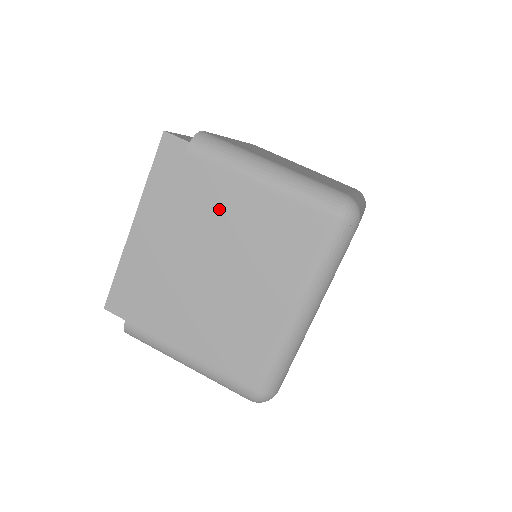
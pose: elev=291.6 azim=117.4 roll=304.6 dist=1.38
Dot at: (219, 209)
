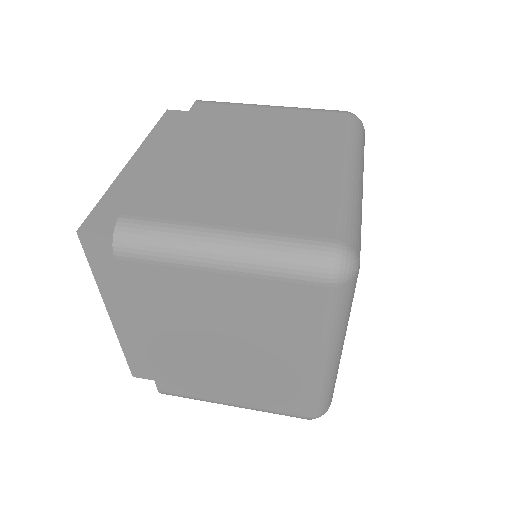
Dot at: (235, 122)
